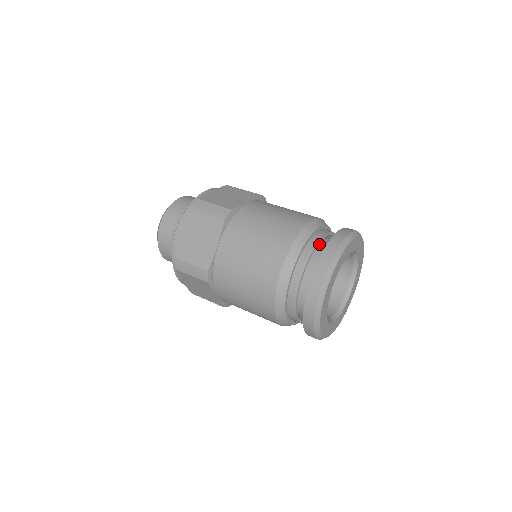
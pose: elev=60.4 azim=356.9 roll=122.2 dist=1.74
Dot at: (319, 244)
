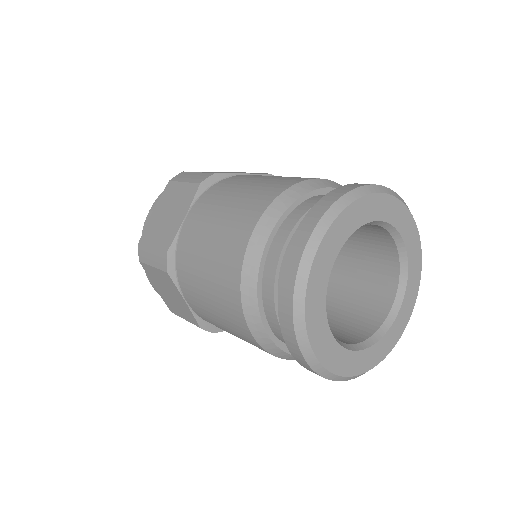
Dot at: occluded
